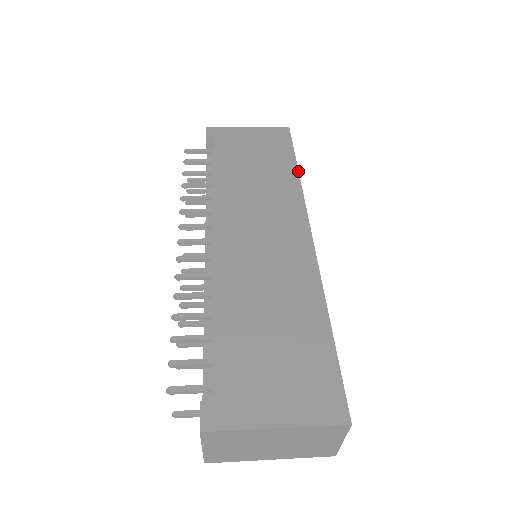
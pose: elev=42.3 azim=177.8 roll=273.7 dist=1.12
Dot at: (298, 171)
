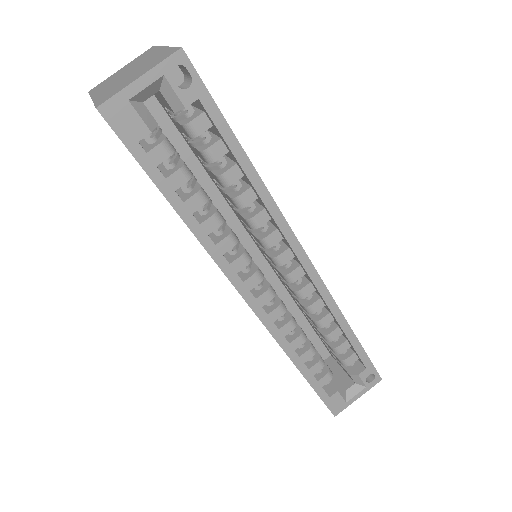
Dot at: occluded
